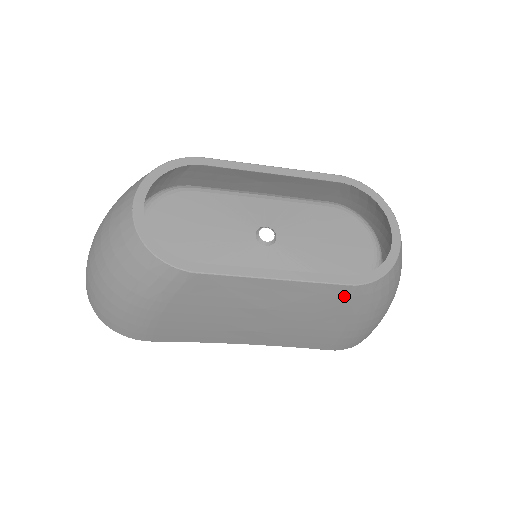
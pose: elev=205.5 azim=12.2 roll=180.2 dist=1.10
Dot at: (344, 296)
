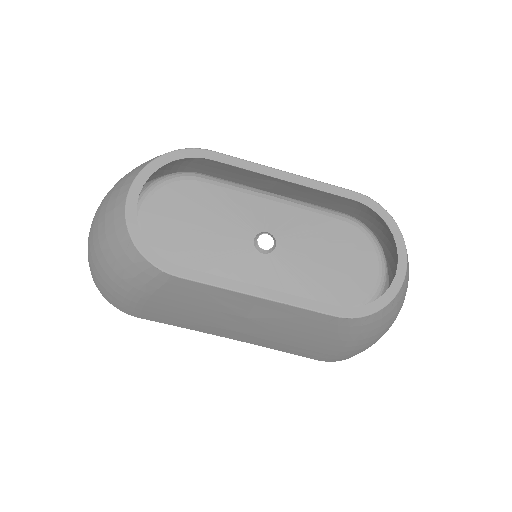
Dot at: (330, 324)
